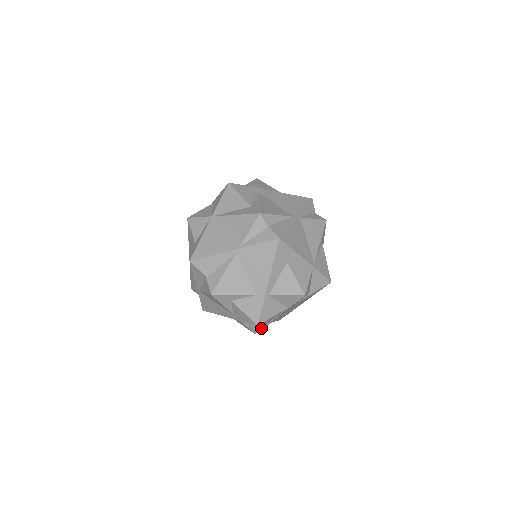
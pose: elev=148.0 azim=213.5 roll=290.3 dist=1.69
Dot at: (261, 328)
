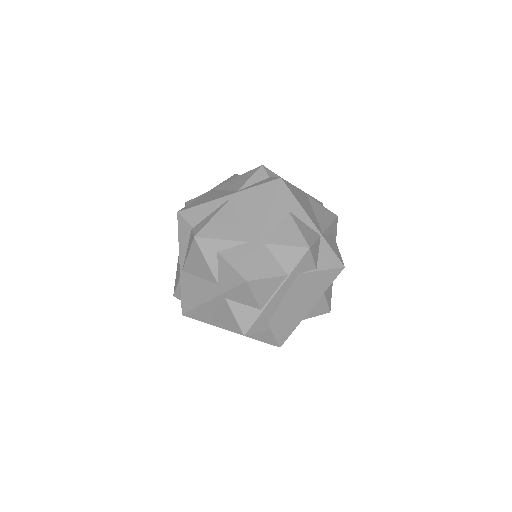
Dot at: (252, 322)
